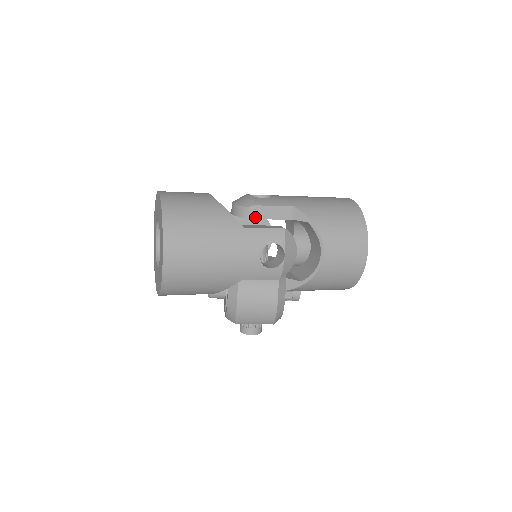
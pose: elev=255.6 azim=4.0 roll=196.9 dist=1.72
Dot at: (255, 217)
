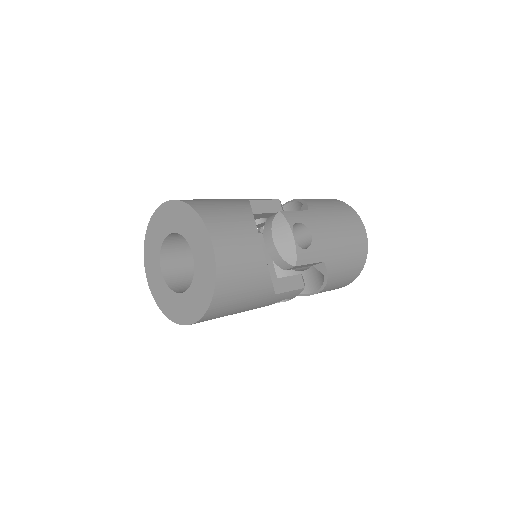
Dot at: (287, 269)
